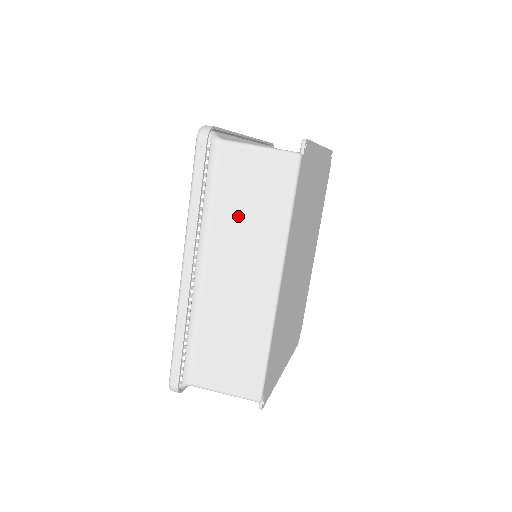
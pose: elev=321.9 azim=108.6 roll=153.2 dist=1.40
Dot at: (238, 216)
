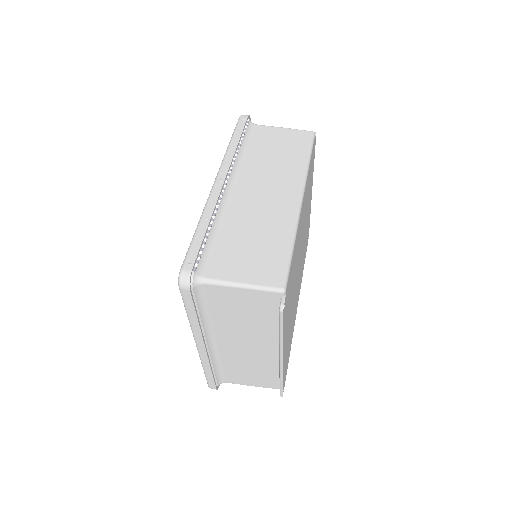
Dot at: (267, 158)
